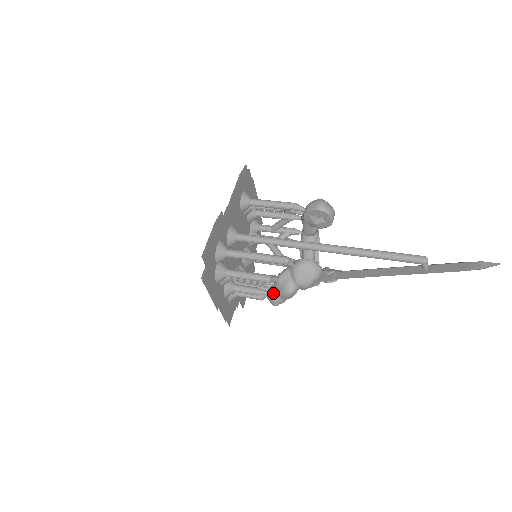
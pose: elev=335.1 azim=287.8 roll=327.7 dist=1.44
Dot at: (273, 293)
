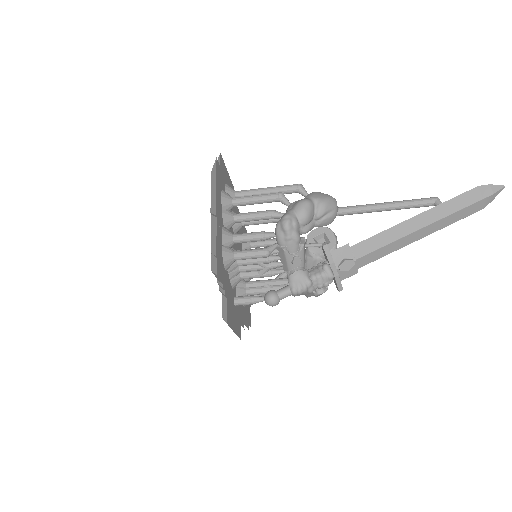
Dot at: (285, 213)
